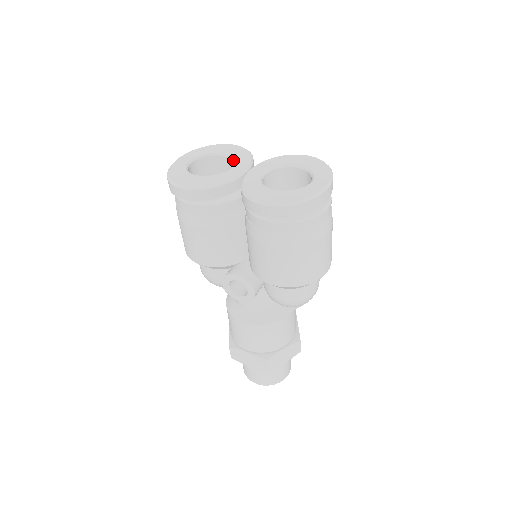
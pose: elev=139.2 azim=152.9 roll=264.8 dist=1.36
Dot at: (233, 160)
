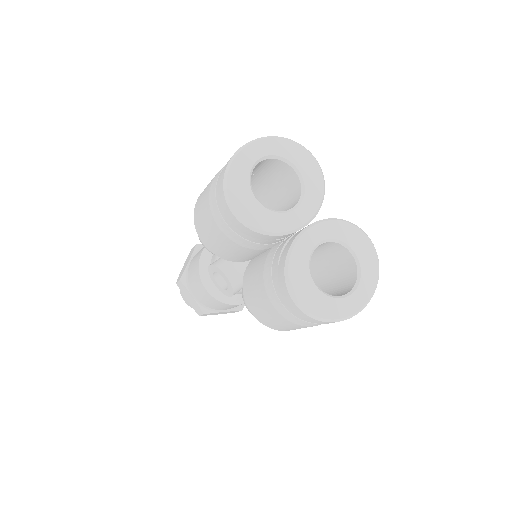
Dot at: (302, 192)
